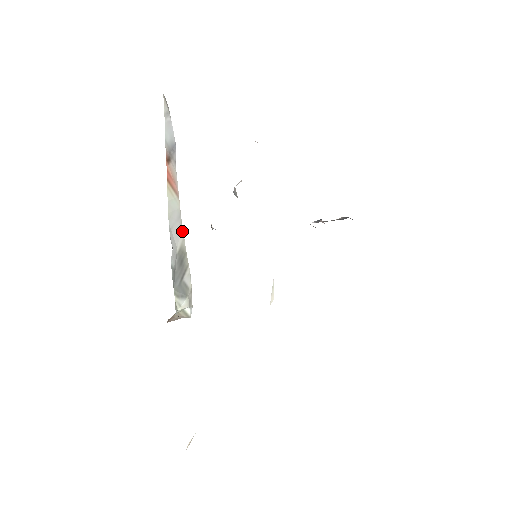
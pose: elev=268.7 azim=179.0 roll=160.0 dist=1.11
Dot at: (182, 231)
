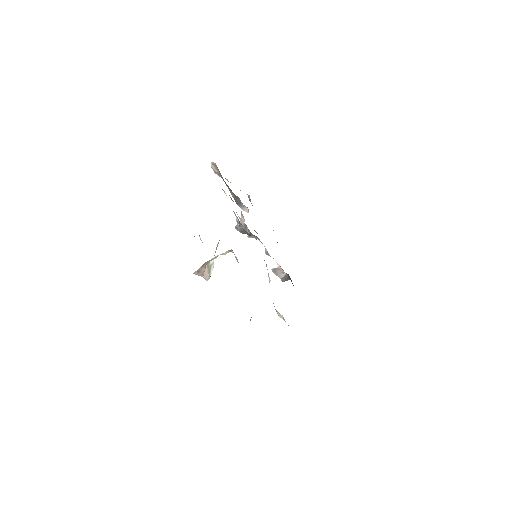
Dot at: occluded
